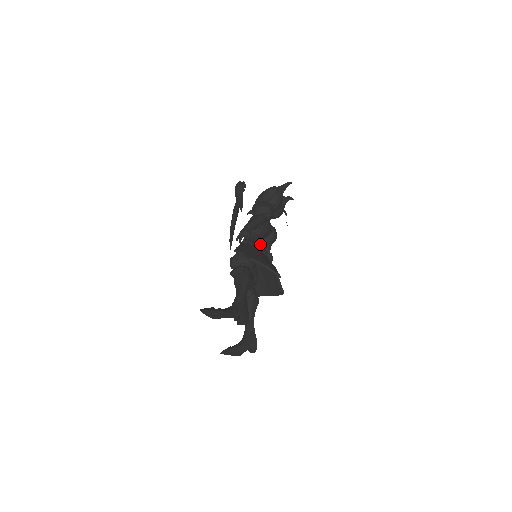
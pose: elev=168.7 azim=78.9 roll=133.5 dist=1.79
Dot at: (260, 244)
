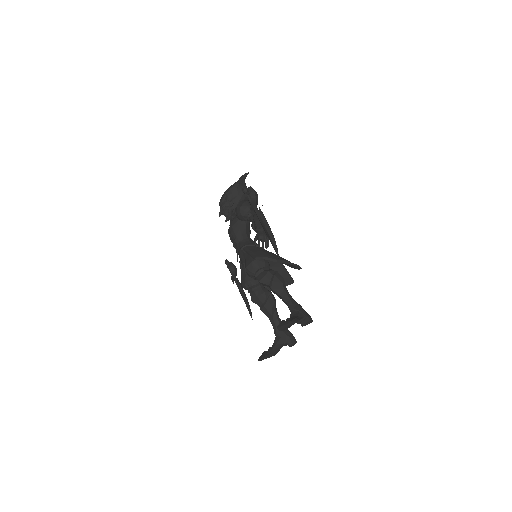
Dot at: occluded
